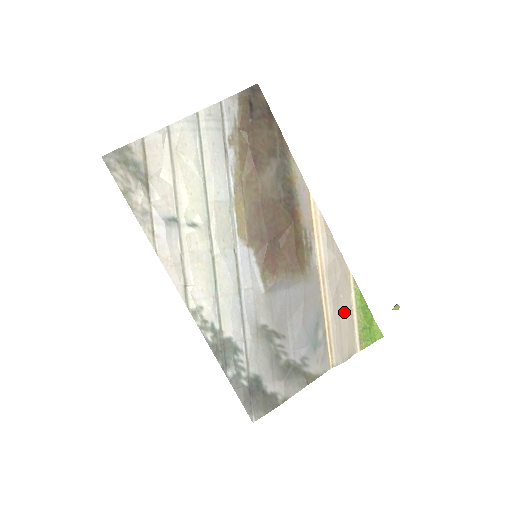
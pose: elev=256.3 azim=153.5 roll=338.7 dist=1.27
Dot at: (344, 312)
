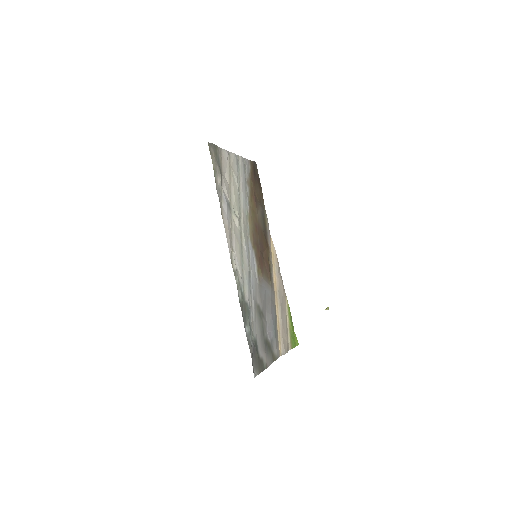
Dot at: (285, 318)
